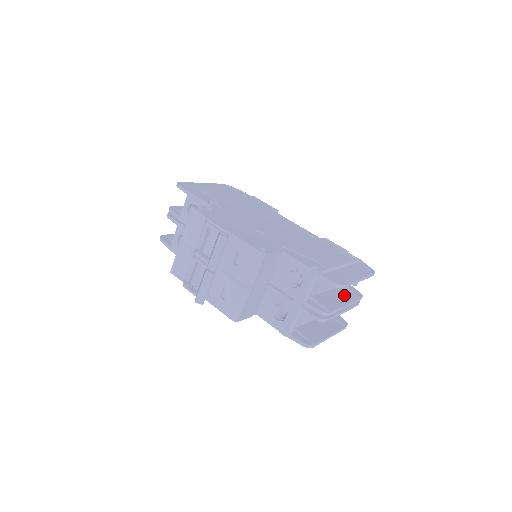
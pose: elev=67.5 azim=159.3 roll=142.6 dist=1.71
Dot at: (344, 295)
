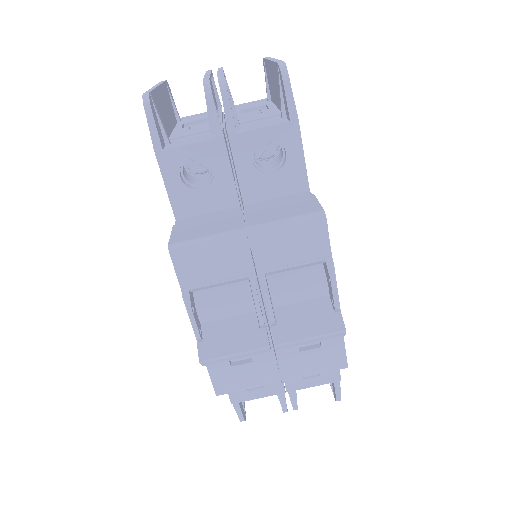
Dot at: occluded
